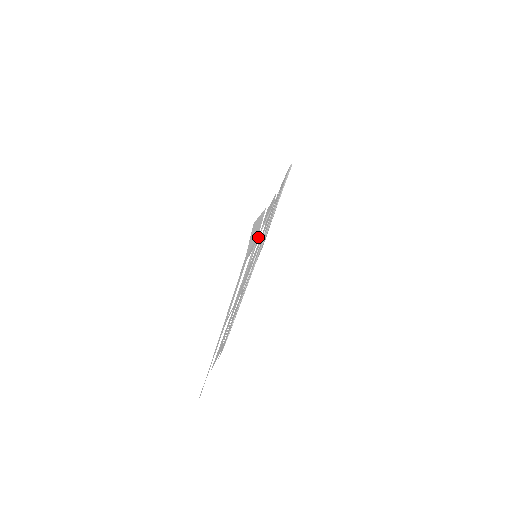
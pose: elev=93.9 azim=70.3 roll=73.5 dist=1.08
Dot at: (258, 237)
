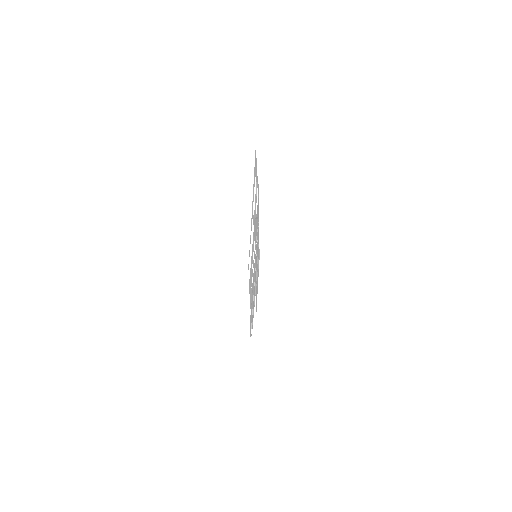
Dot at: (257, 184)
